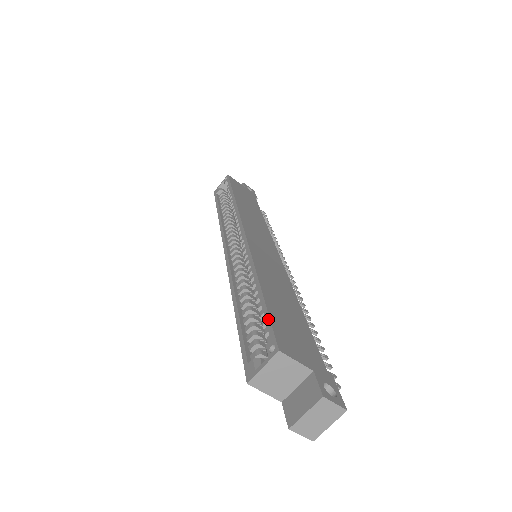
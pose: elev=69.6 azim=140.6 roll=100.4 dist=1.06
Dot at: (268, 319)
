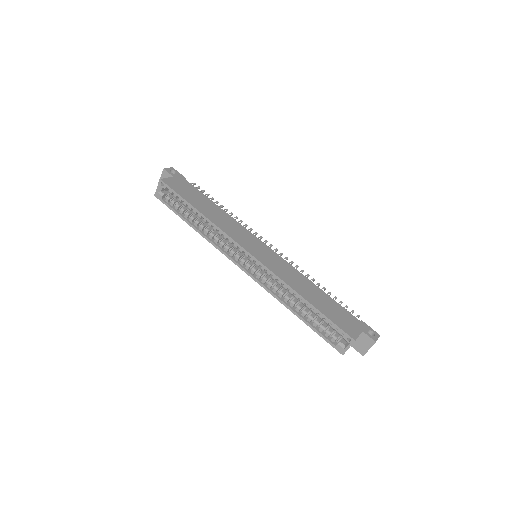
Dot at: (334, 324)
